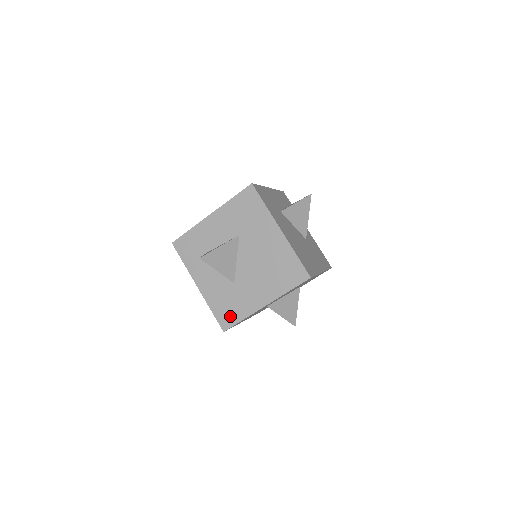
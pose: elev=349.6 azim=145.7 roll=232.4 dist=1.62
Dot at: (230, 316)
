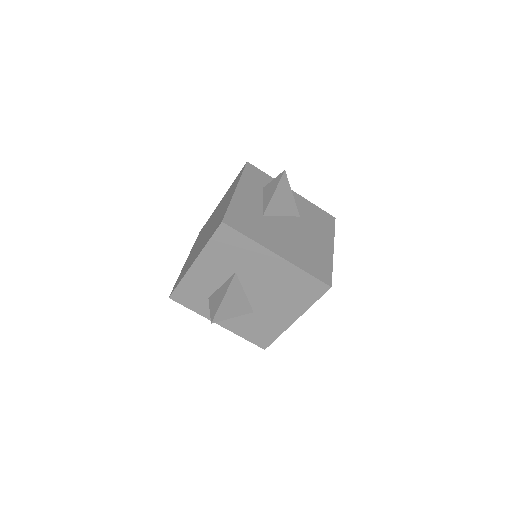
Dot at: (264, 337)
